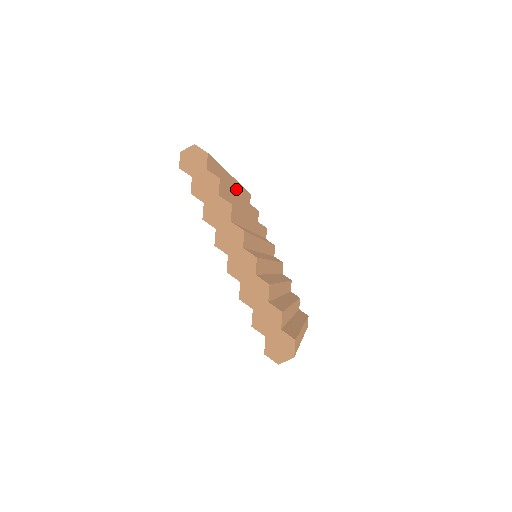
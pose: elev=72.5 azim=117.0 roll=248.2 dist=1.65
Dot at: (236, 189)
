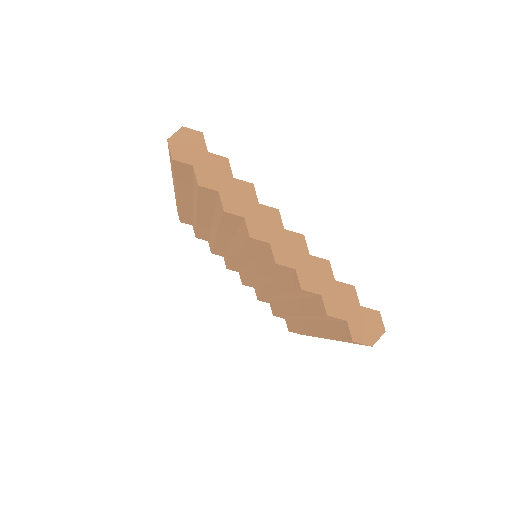
Dot at: occluded
